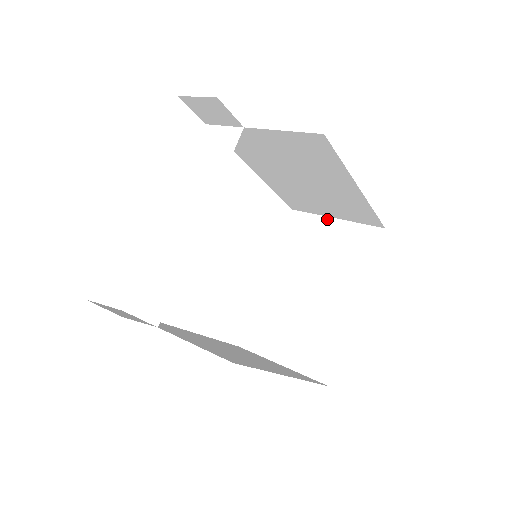
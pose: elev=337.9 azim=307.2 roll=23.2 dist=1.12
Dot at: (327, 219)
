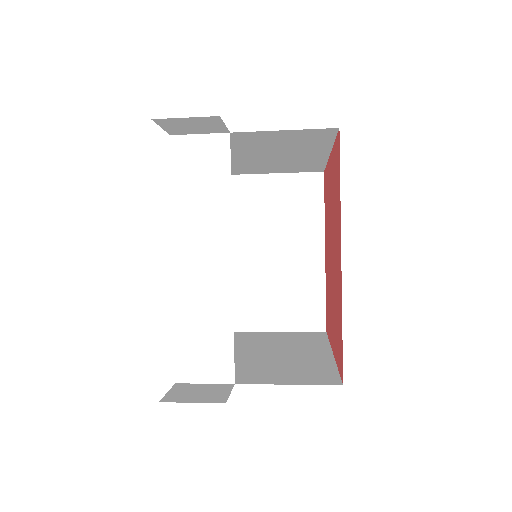
Dot at: (261, 176)
